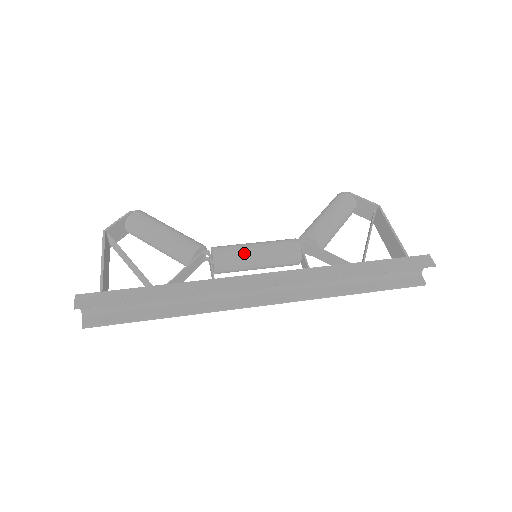
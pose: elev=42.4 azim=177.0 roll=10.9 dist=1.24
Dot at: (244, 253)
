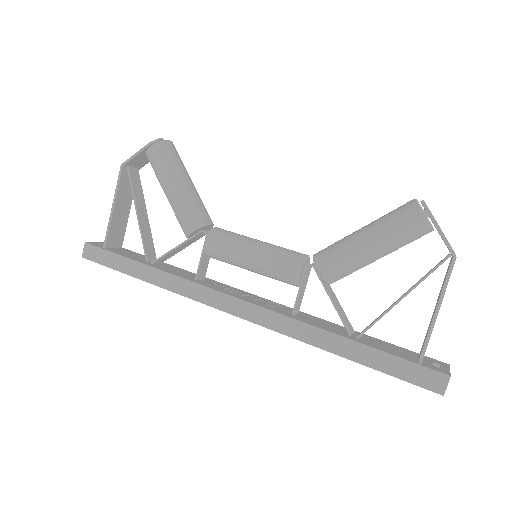
Dot at: (234, 258)
